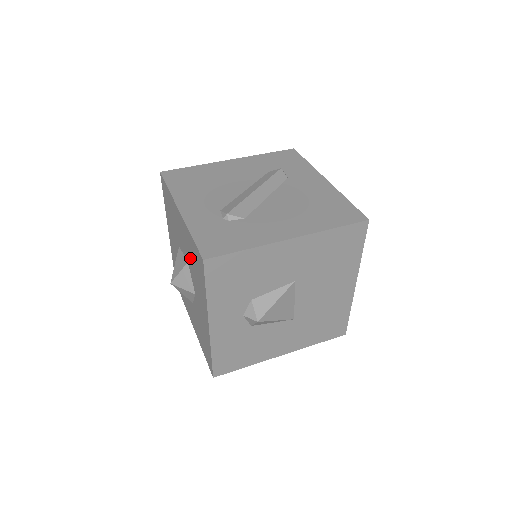
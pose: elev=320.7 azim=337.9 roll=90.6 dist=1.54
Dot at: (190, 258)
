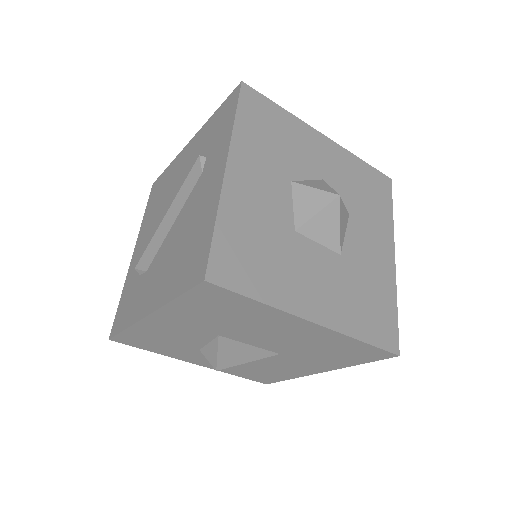
Dot at: occluded
